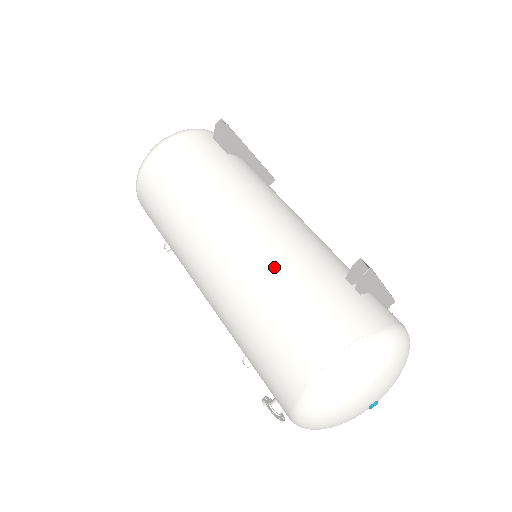
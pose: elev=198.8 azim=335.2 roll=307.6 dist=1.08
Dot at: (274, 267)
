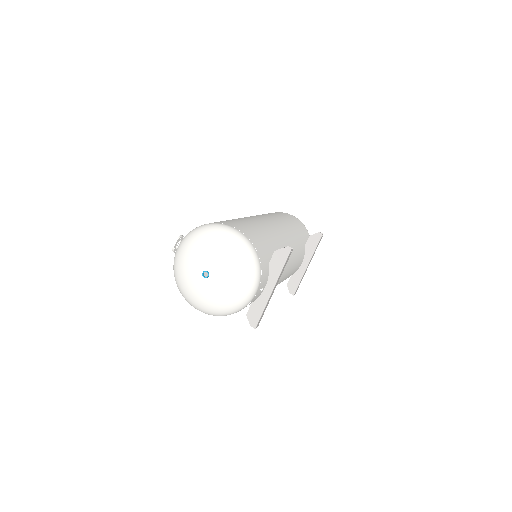
Dot at: (267, 229)
